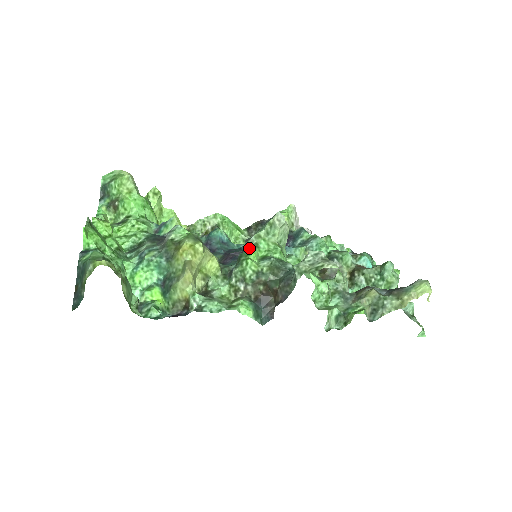
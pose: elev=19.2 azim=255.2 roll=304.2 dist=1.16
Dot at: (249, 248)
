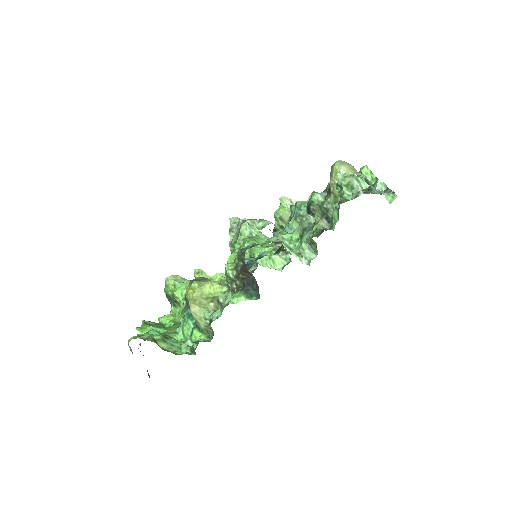
Dot at: occluded
